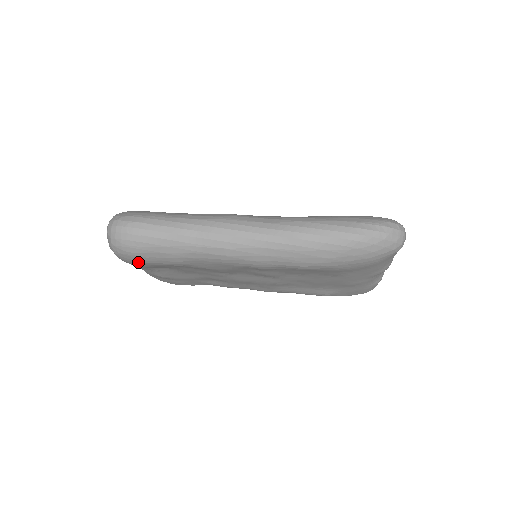
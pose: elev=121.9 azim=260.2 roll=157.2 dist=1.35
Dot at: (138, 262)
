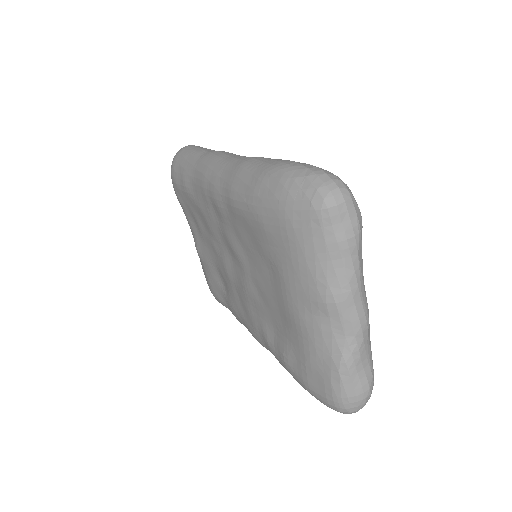
Dot at: (174, 181)
